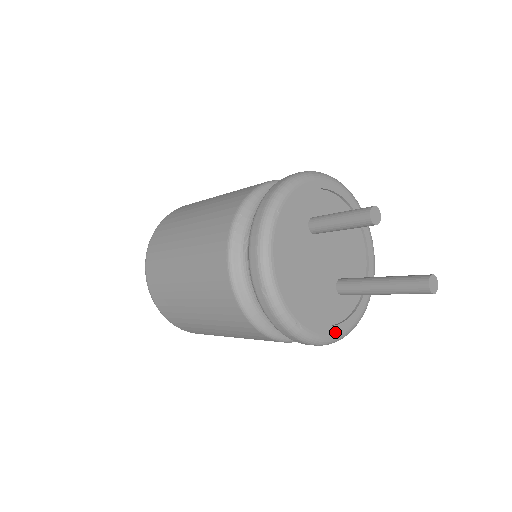
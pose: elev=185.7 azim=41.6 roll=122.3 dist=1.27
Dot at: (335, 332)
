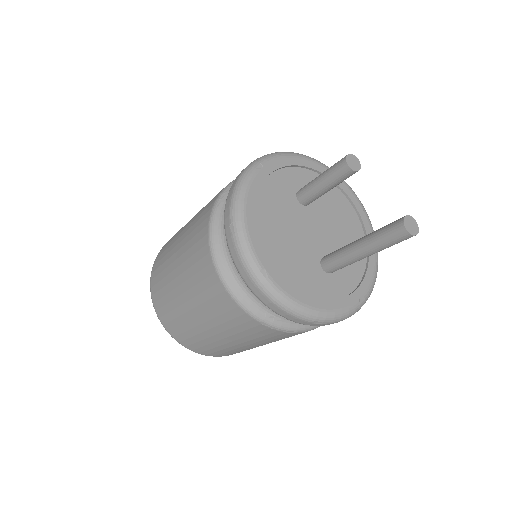
Dot at: (312, 305)
